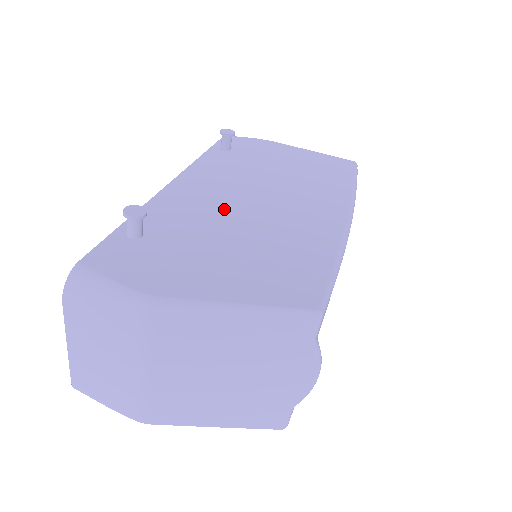
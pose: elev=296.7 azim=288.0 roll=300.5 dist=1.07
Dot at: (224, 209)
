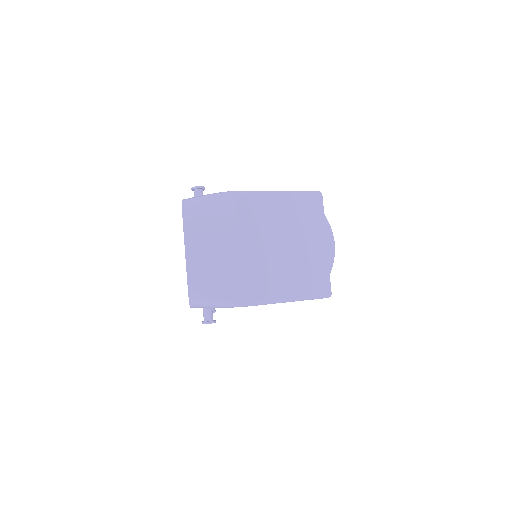
Dot at: occluded
